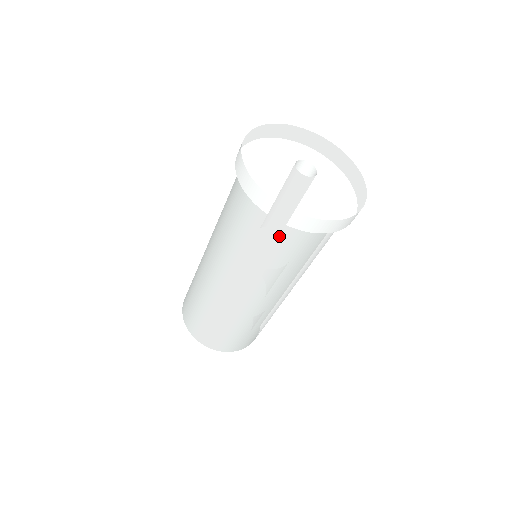
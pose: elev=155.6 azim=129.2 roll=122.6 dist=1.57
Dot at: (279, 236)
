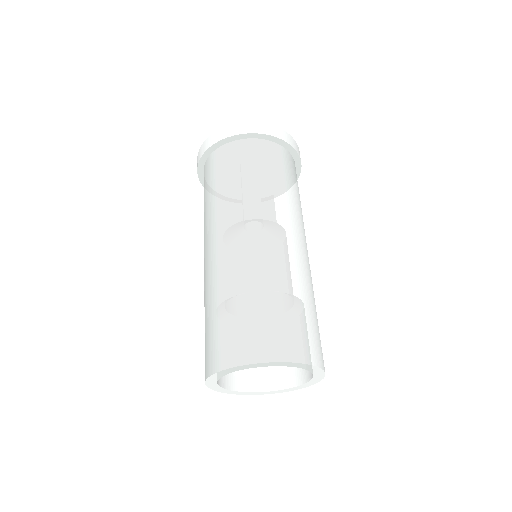
Dot at: (228, 158)
